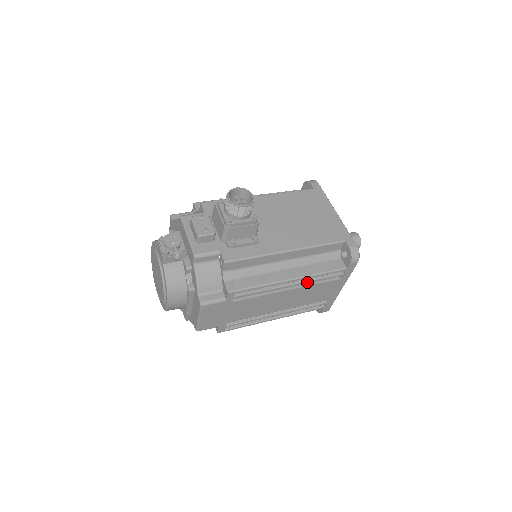
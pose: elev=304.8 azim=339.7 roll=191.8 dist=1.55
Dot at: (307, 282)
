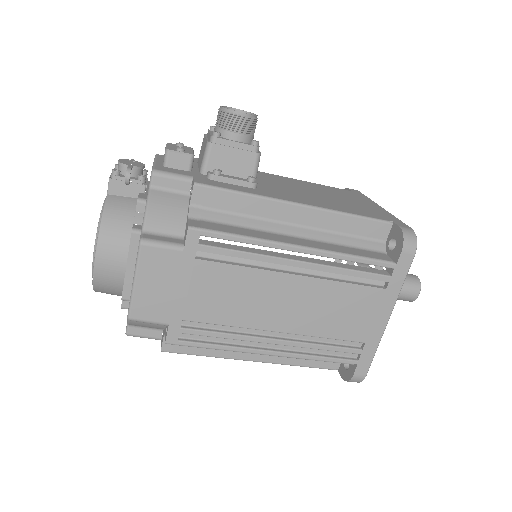
Dot at: (327, 268)
